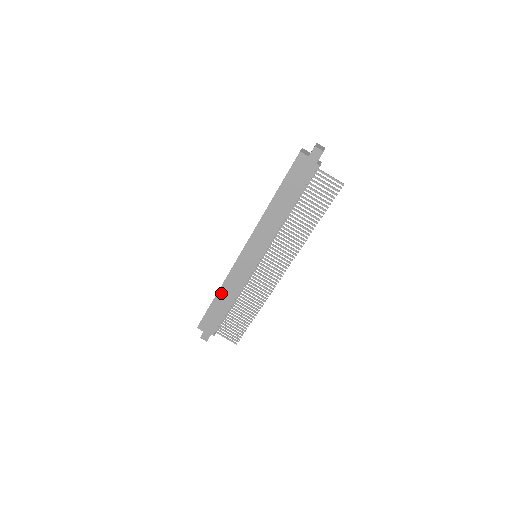
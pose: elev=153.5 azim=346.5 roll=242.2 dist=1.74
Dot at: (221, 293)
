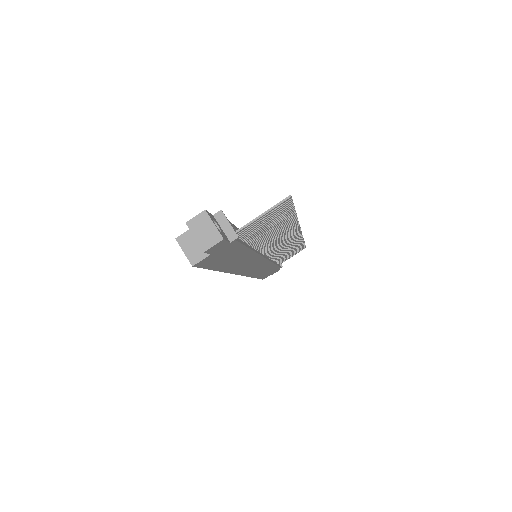
Dot at: (258, 275)
